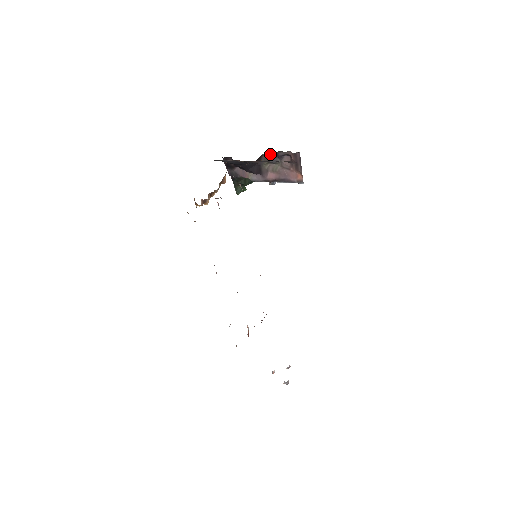
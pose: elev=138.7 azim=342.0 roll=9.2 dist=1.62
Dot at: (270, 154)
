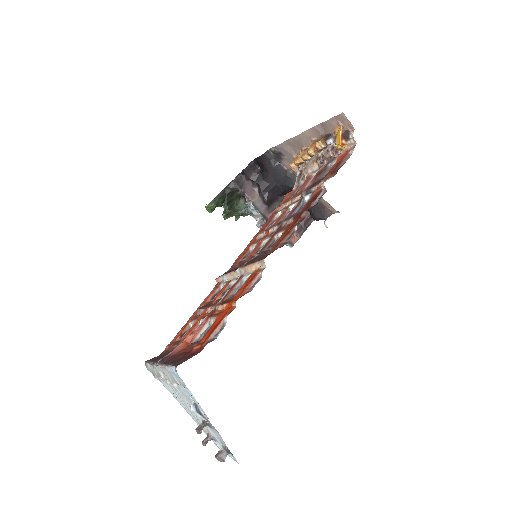
Dot at: occluded
